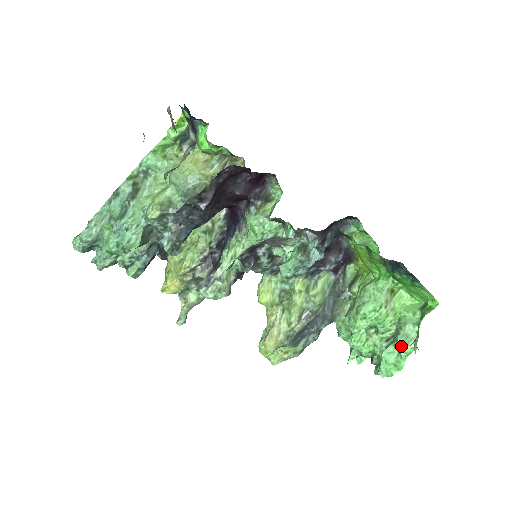
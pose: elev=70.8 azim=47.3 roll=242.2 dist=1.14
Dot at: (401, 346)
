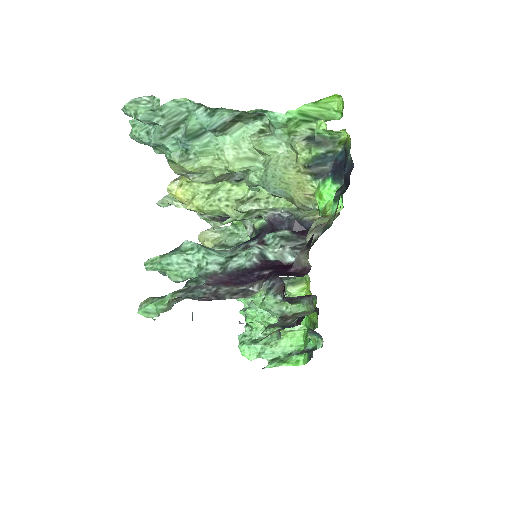
Dot at: (263, 356)
